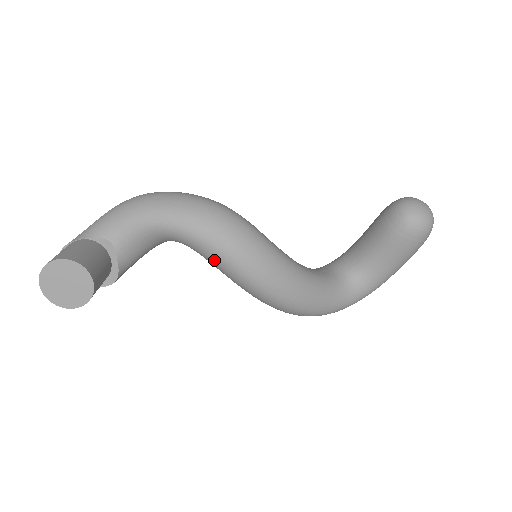
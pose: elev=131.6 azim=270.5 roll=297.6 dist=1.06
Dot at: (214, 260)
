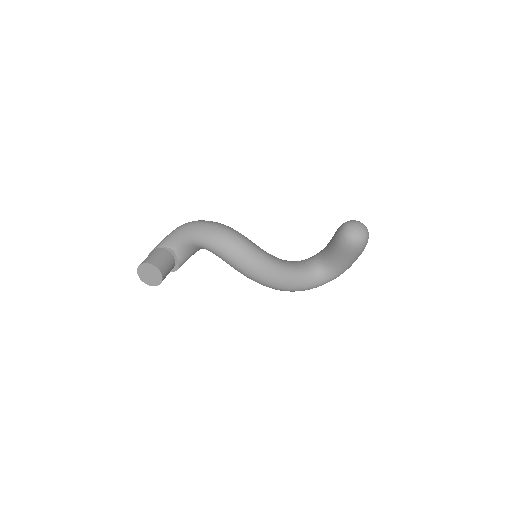
Dot at: (226, 262)
